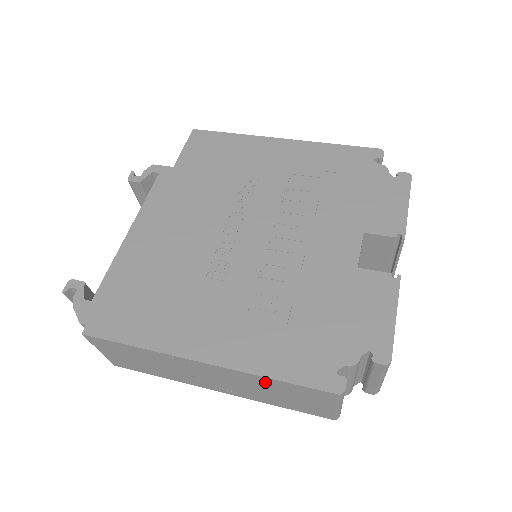
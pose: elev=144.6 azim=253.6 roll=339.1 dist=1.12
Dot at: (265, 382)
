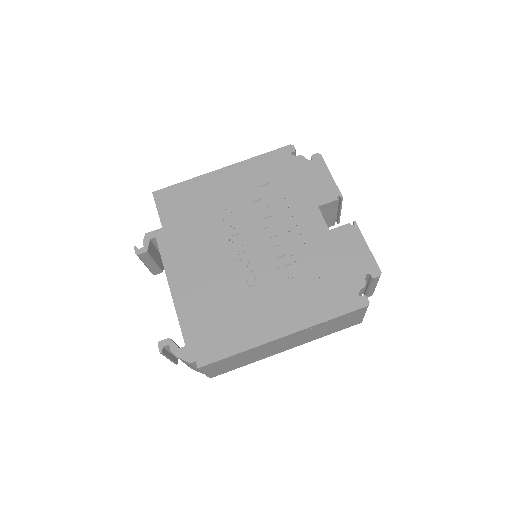
Dot at: (323, 325)
